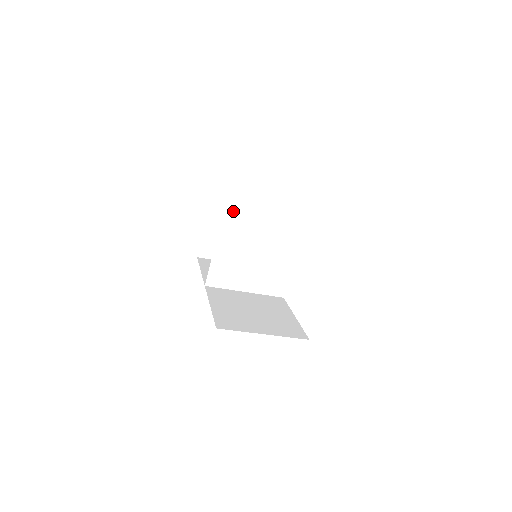
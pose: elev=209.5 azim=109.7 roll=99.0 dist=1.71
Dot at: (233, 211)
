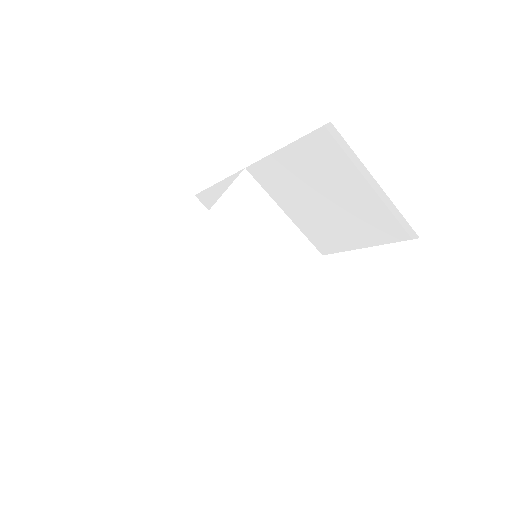
Dot at: (253, 180)
